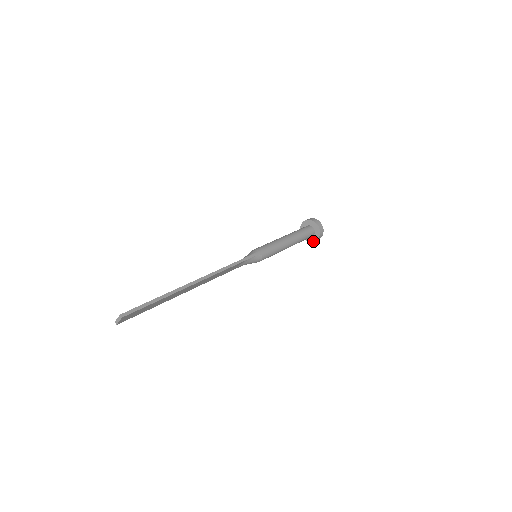
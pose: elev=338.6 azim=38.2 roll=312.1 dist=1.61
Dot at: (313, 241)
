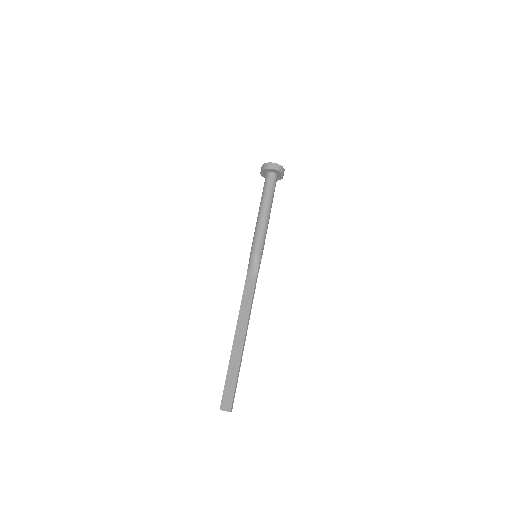
Dot at: occluded
